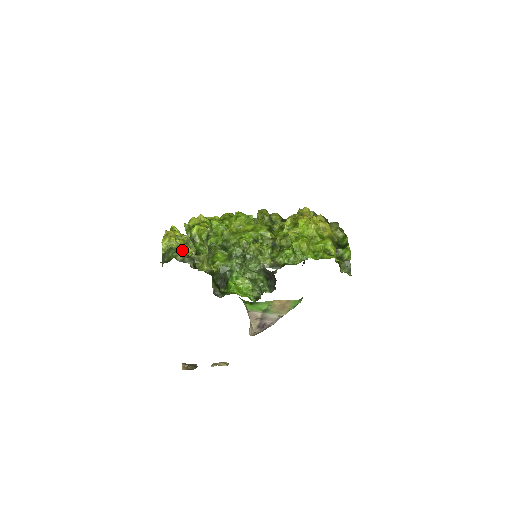
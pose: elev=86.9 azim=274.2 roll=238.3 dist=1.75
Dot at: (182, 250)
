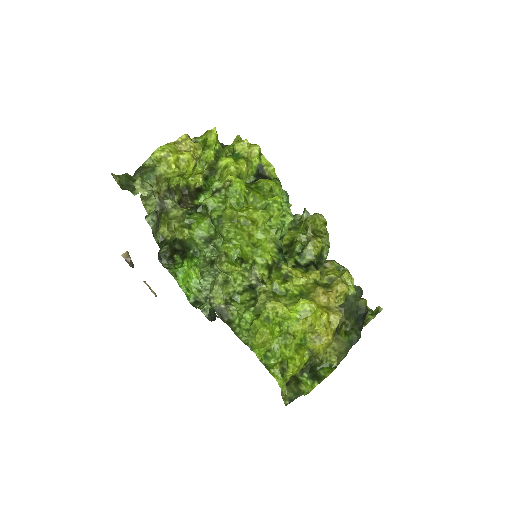
Dot at: occluded
